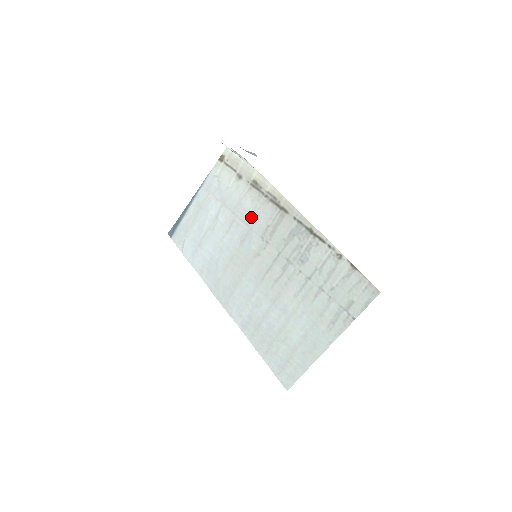
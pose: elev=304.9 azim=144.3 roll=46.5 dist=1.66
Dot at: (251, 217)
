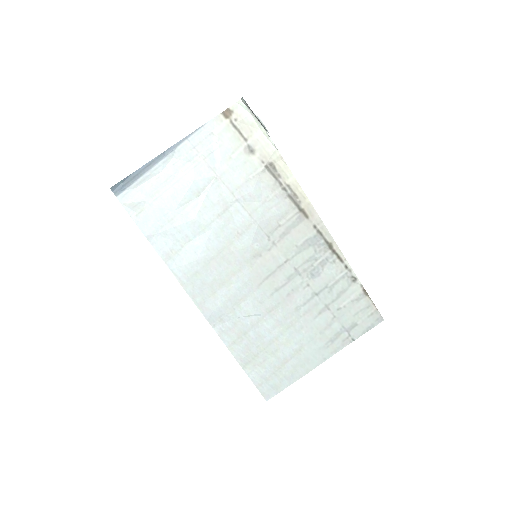
Dot at: (259, 208)
